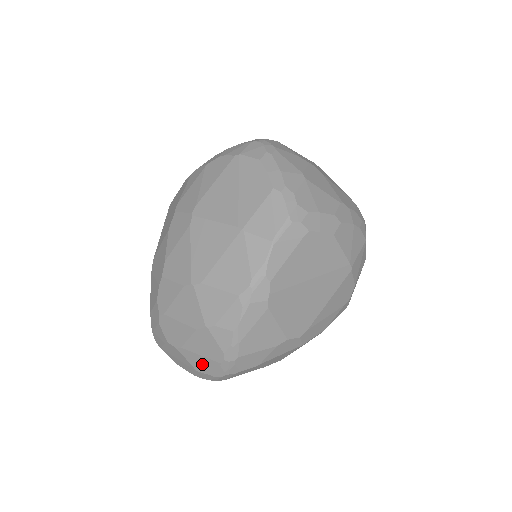
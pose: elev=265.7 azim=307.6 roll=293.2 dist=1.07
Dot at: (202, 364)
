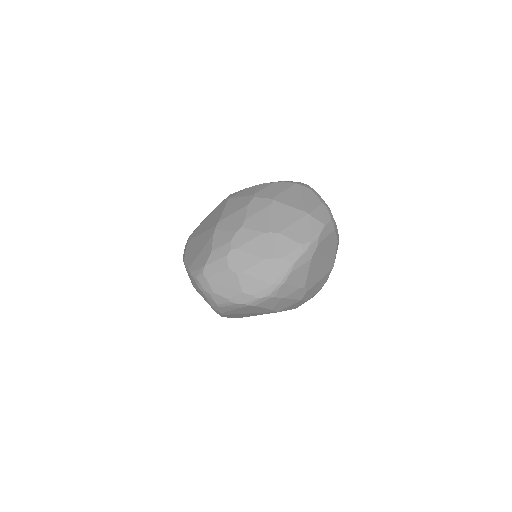
Dot at: (253, 286)
